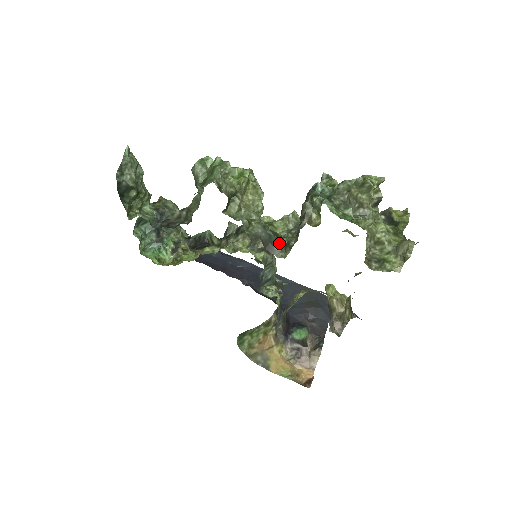
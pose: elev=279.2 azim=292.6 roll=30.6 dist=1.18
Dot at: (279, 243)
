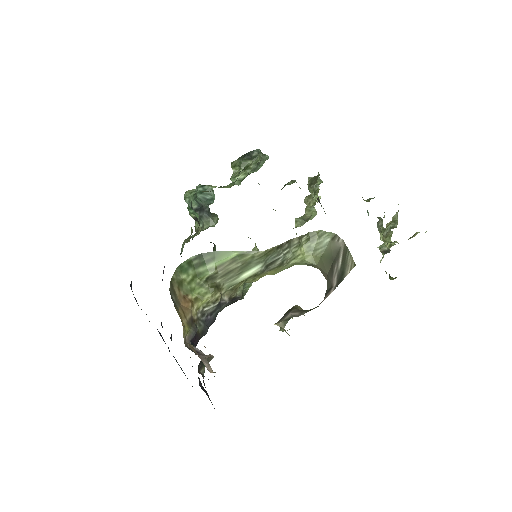
Dot at: occluded
